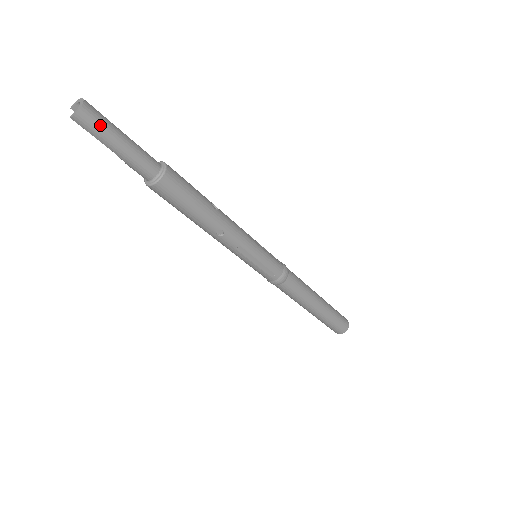
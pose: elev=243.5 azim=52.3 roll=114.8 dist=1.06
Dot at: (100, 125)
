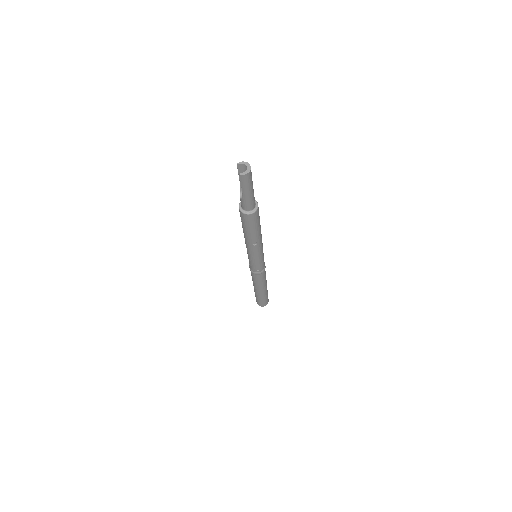
Dot at: (250, 181)
